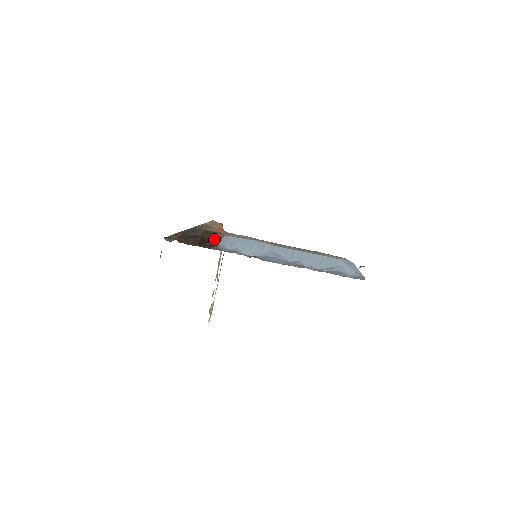
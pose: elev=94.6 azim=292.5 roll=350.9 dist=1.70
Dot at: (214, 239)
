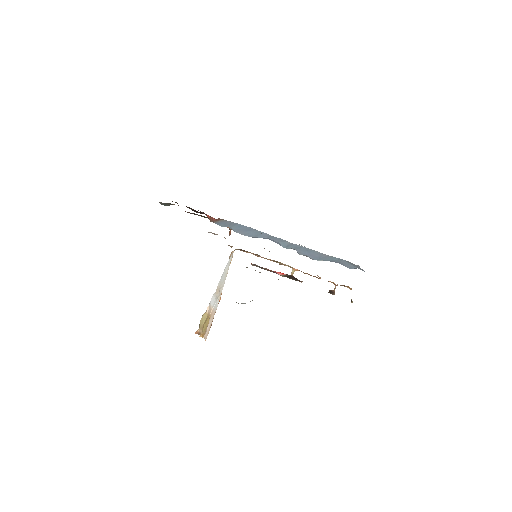
Dot at: (210, 216)
